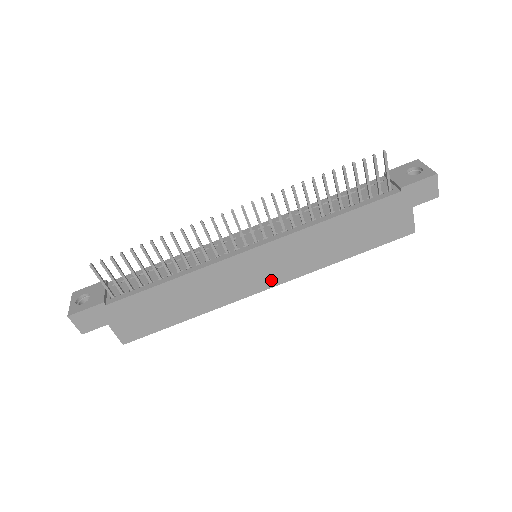
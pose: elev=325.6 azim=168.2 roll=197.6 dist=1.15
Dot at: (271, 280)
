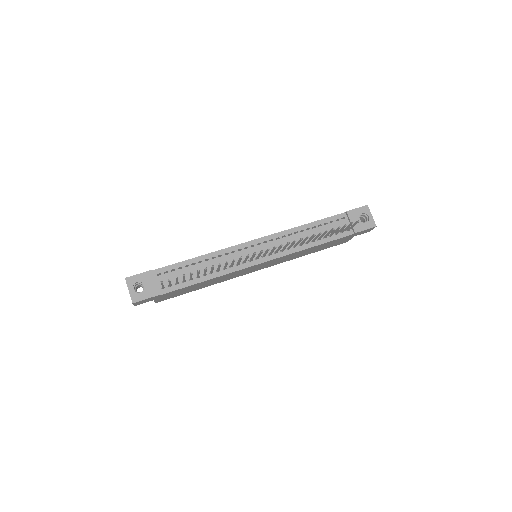
Dot at: (261, 268)
